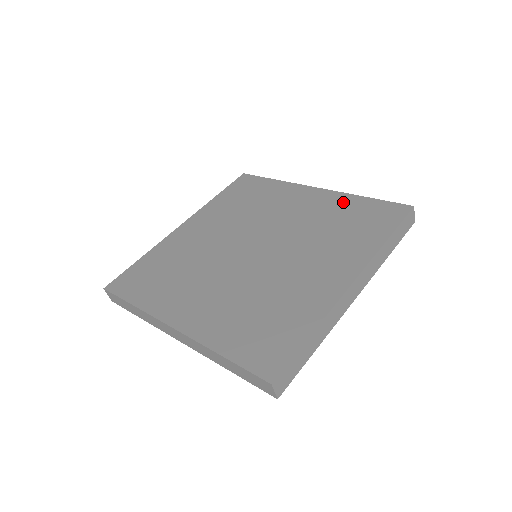
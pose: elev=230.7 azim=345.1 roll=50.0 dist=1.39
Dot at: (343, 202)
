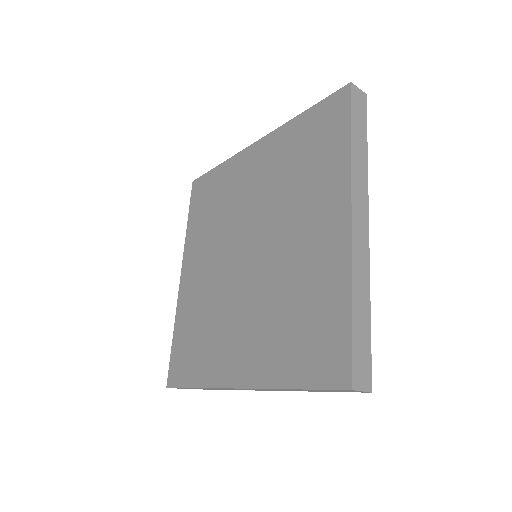
Dot at: (287, 137)
